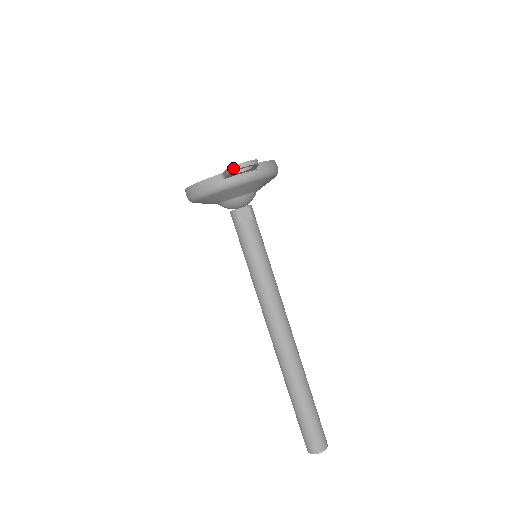
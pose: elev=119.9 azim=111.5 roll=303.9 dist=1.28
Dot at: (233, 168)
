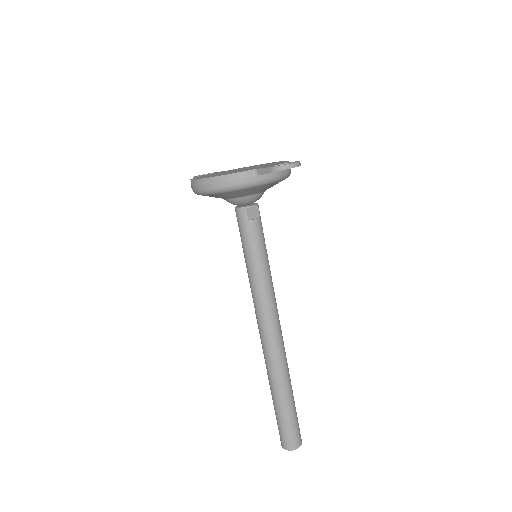
Dot at: (282, 167)
